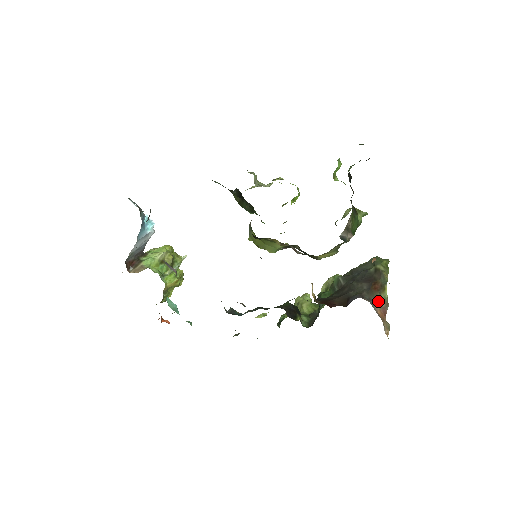
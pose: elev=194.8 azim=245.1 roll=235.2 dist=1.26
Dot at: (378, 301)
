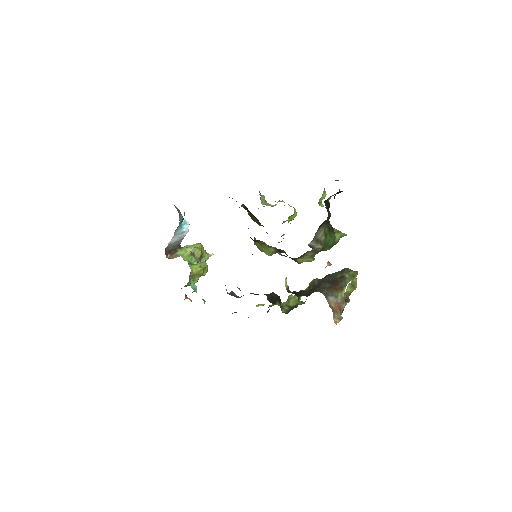
Dot at: (334, 297)
